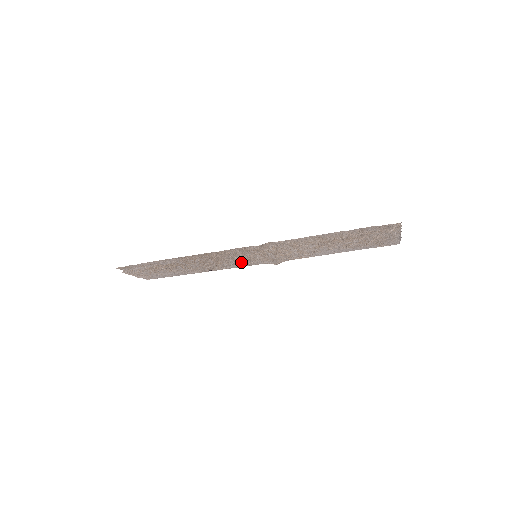
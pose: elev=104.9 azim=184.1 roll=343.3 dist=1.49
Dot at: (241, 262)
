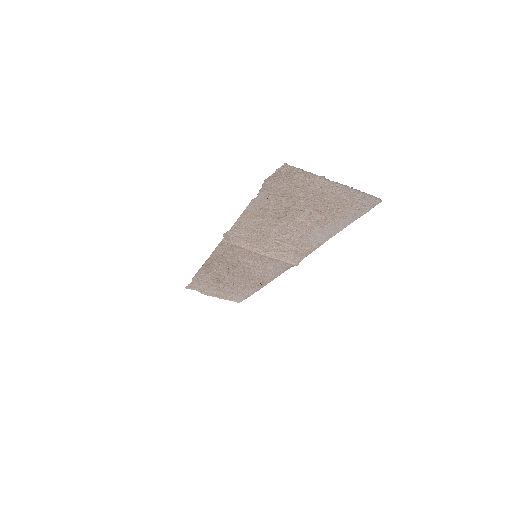
Dot at: (264, 268)
